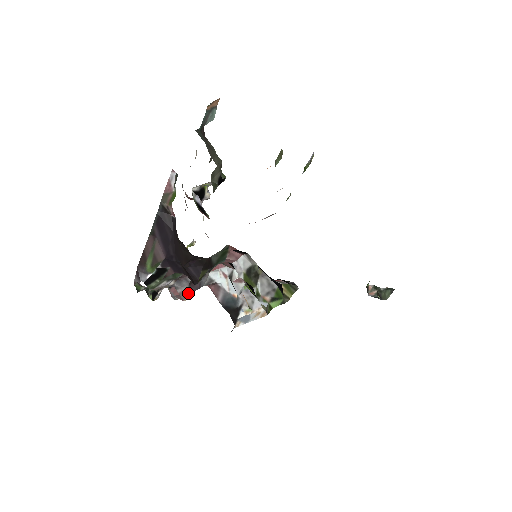
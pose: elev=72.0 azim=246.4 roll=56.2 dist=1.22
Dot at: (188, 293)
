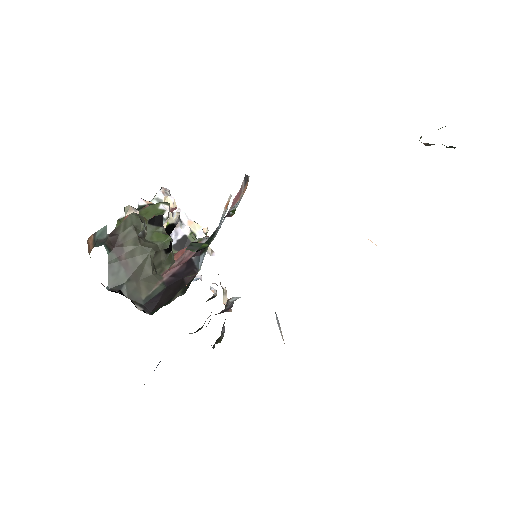
Dot at: (228, 310)
